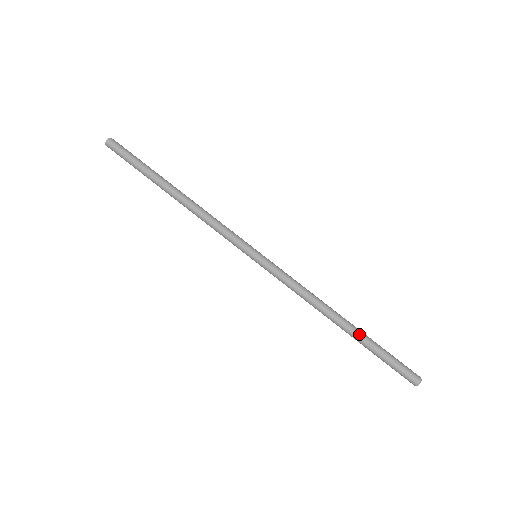
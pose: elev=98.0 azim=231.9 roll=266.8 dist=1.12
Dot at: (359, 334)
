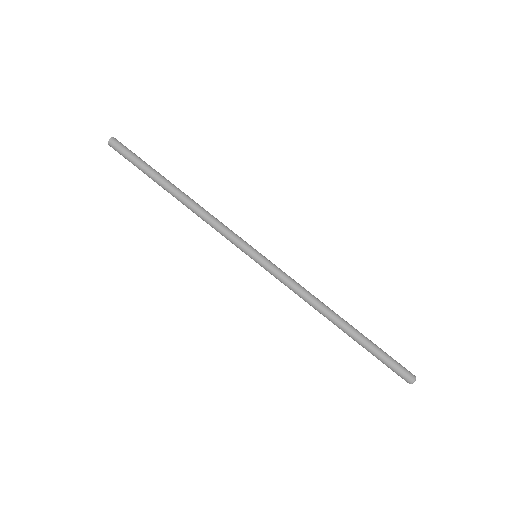
Dot at: (353, 337)
